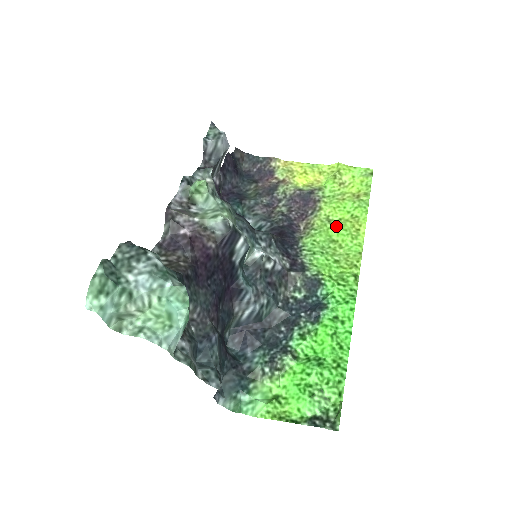
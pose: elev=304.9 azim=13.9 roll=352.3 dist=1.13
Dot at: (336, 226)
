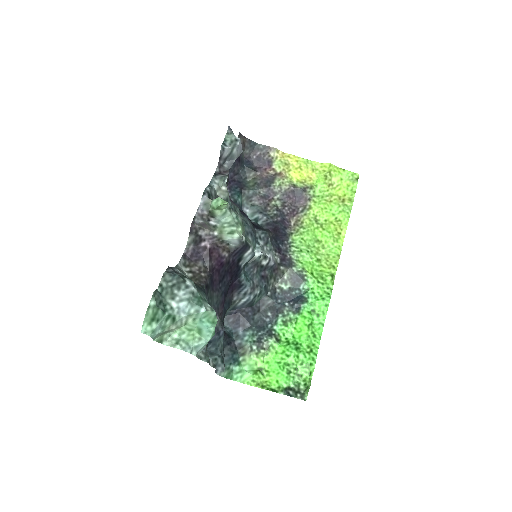
Dot at: (322, 227)
